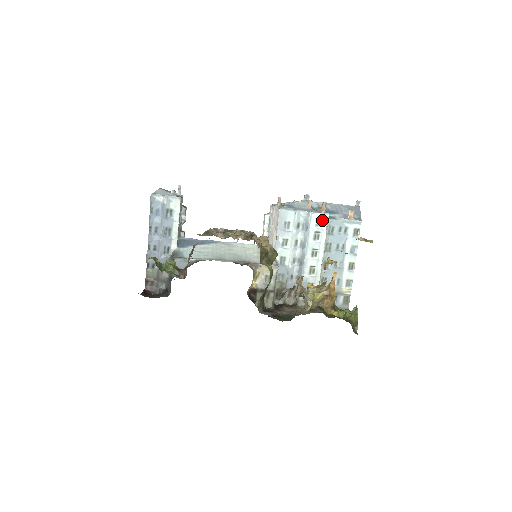
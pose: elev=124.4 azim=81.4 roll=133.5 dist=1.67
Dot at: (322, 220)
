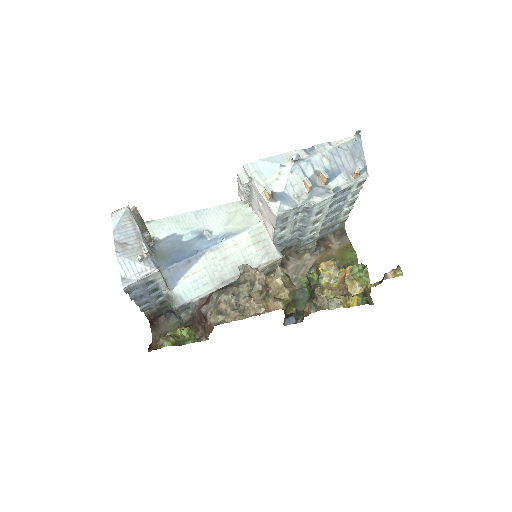
Dot at: (326, 201)
